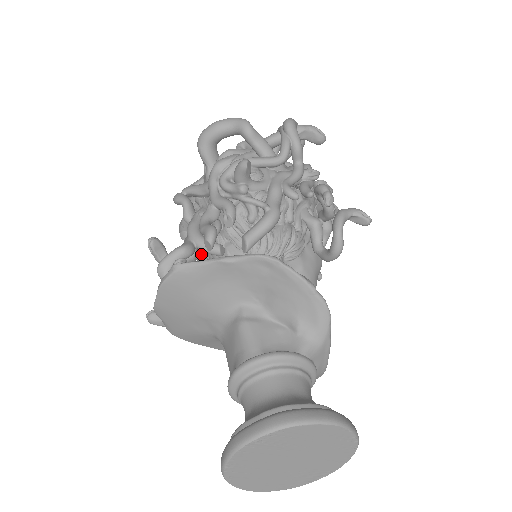
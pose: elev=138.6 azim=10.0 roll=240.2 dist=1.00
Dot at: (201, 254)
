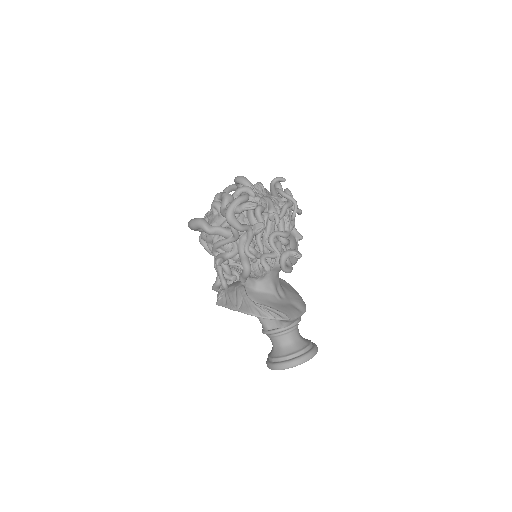
Dot at: occluded
